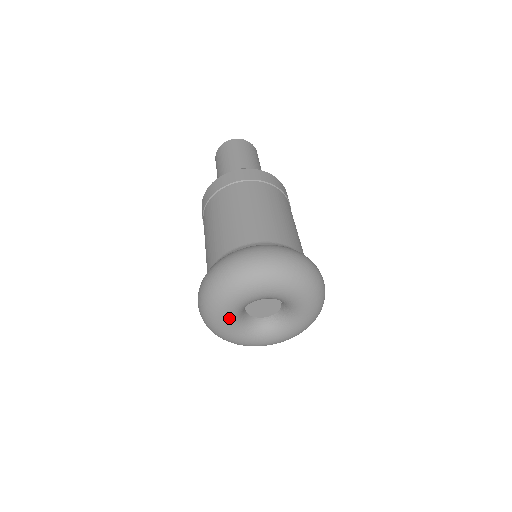
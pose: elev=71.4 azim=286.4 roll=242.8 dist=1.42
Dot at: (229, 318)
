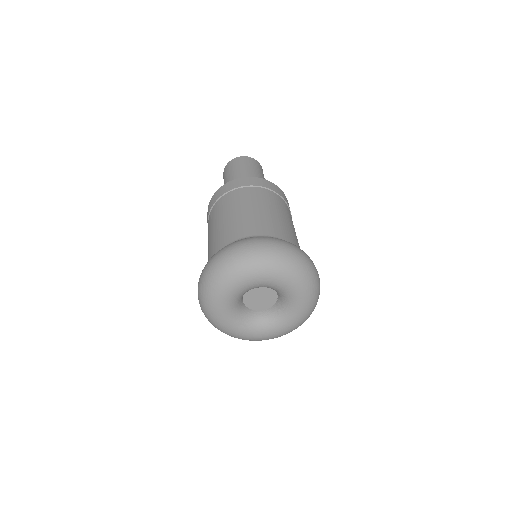
Dot at: (232, 295)
